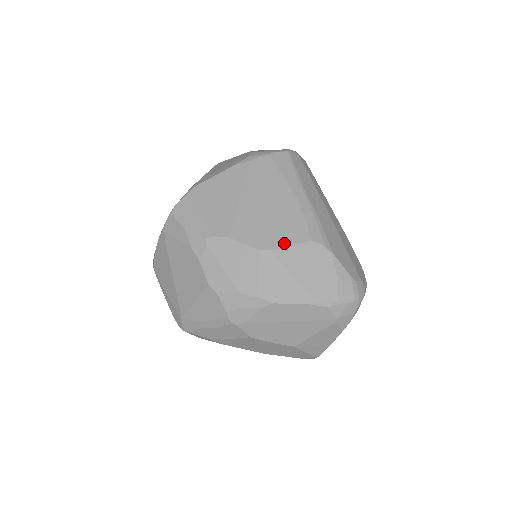
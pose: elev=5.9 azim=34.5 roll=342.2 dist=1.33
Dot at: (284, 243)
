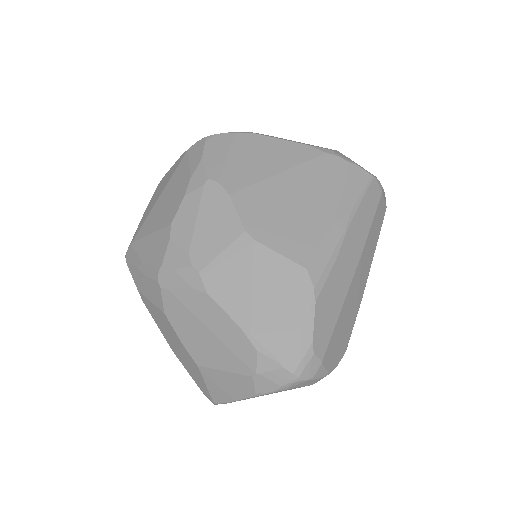
Dot at: (275, 245)
